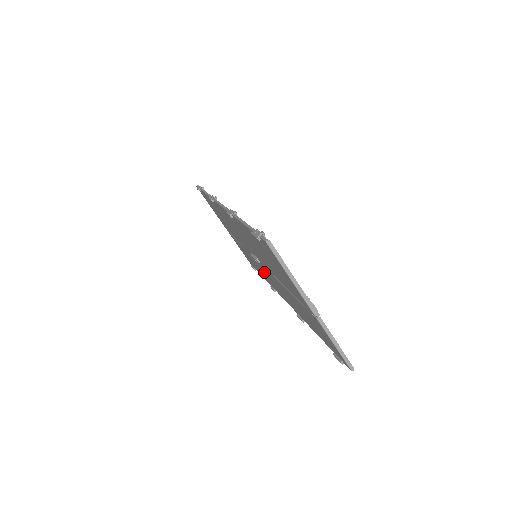
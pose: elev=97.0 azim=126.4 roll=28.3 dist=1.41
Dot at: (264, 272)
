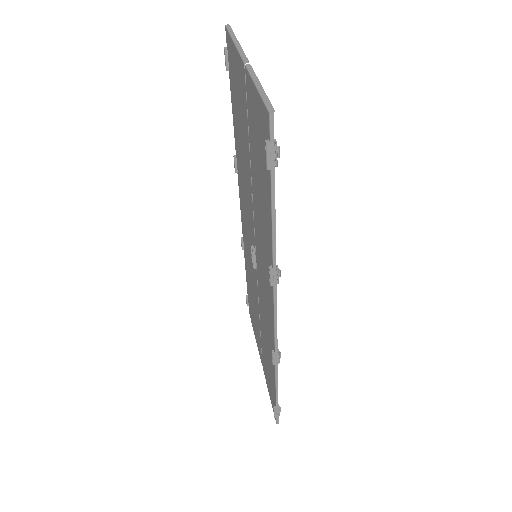
Dot at: (264, 302)
